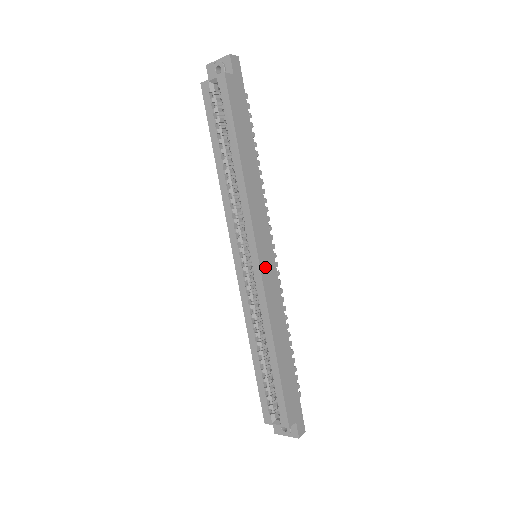
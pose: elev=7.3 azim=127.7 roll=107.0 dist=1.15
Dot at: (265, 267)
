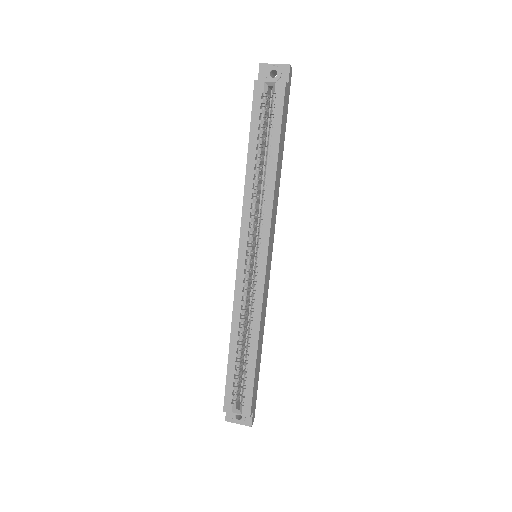
Dot at: (267, 269)
